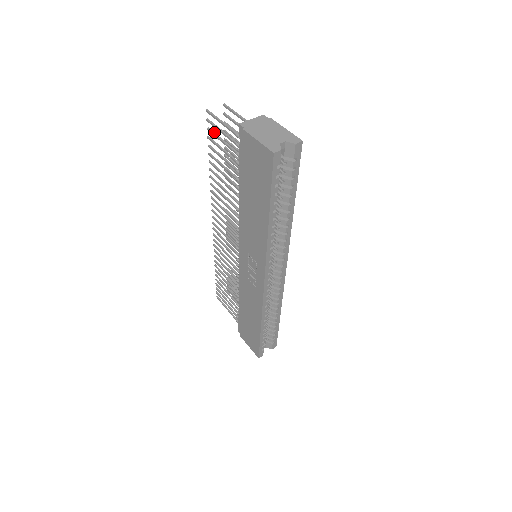
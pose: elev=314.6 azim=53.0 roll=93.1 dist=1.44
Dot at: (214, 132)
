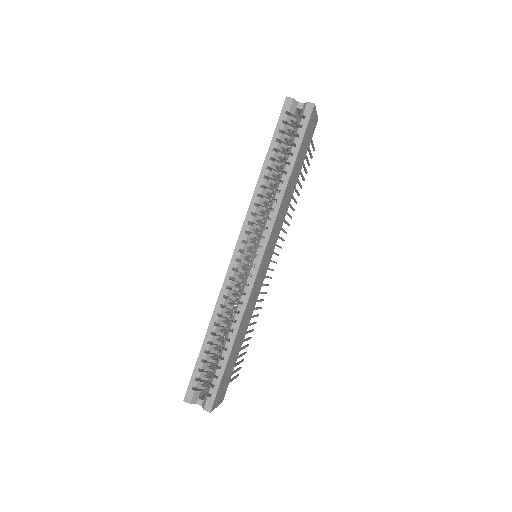
Dot at: occluded
